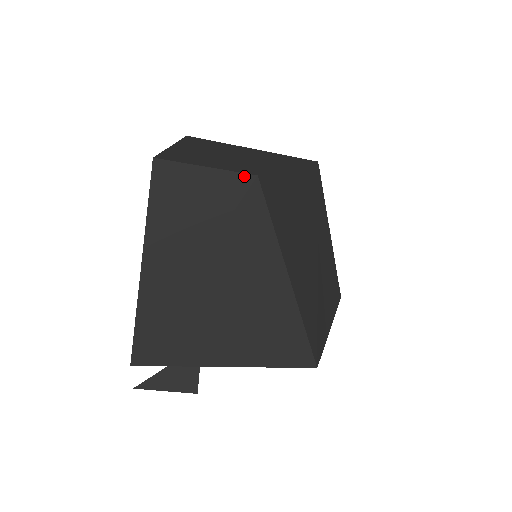
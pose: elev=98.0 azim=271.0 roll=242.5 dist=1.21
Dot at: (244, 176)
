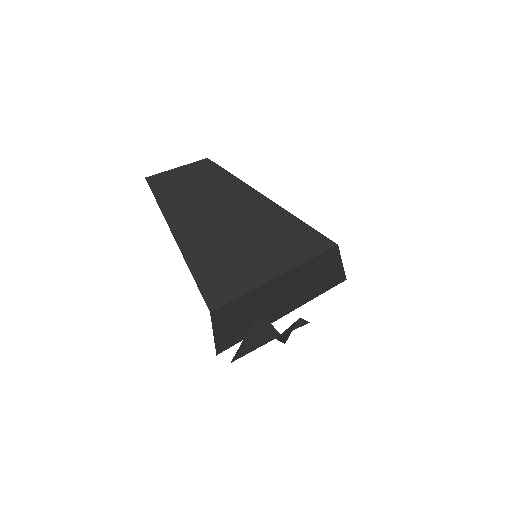
Dot at: (200, 162)
